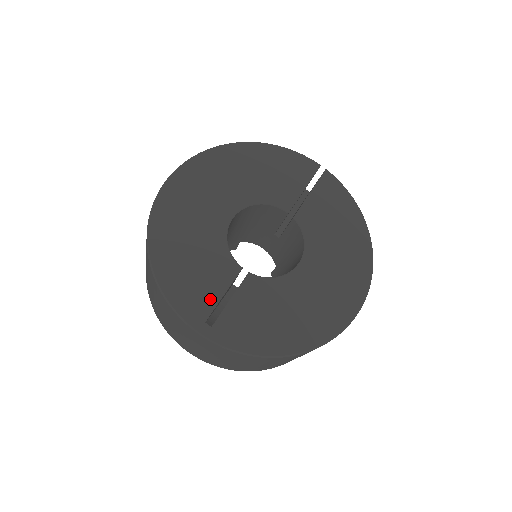
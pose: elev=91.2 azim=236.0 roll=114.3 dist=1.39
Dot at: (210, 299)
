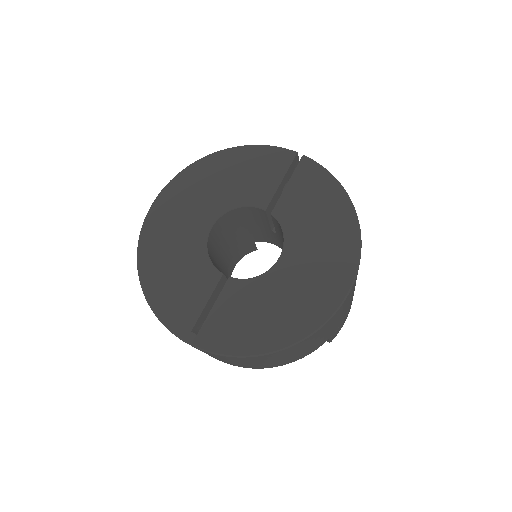
Dot at: (194, 309)
